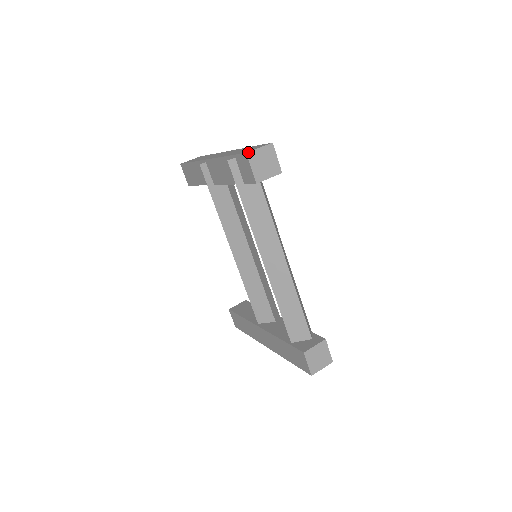
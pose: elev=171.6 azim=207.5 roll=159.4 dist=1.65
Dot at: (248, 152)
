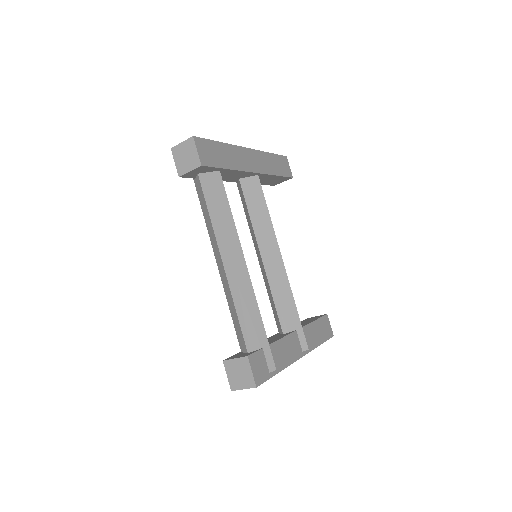
Dot at: (172, 148)
